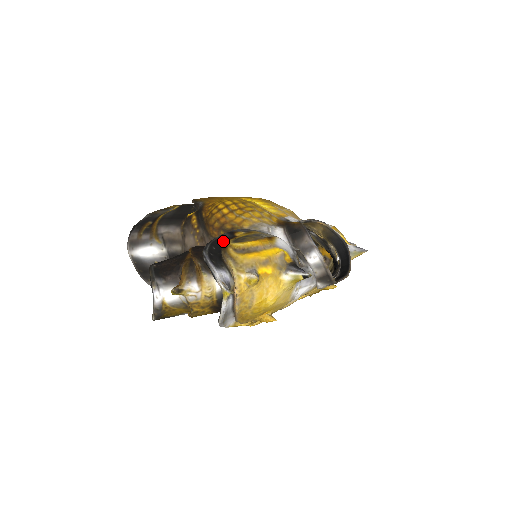
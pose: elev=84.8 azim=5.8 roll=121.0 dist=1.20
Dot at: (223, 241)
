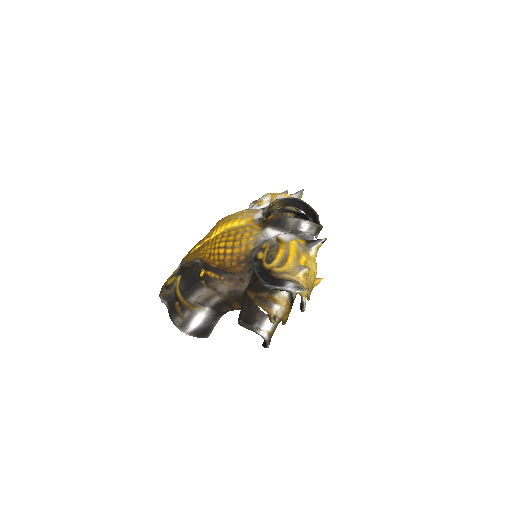
Dot at: (261, 269)
